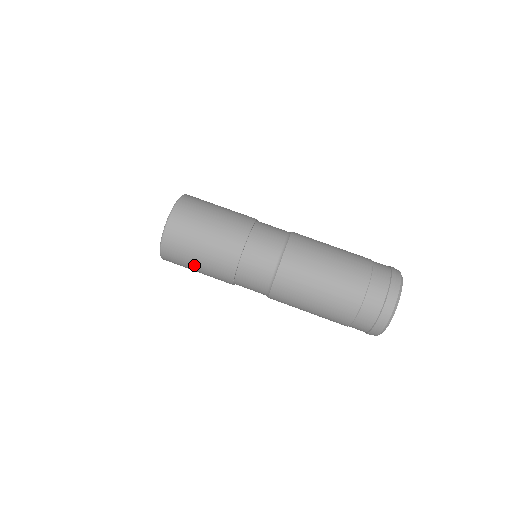
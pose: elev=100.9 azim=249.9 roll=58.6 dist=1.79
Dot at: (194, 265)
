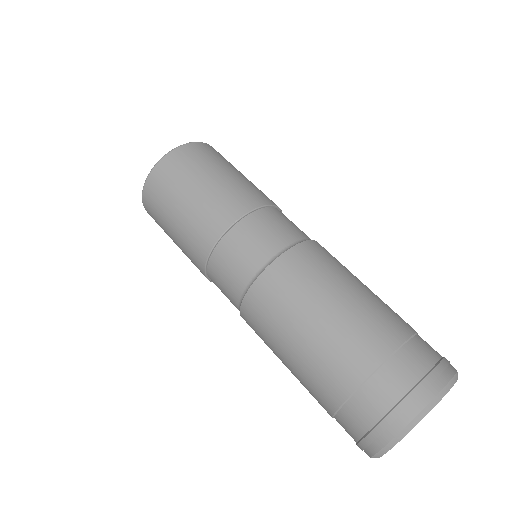
Dot at: (198, 183)
